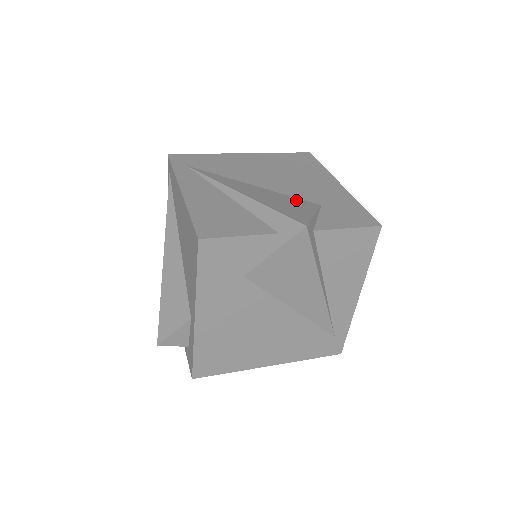
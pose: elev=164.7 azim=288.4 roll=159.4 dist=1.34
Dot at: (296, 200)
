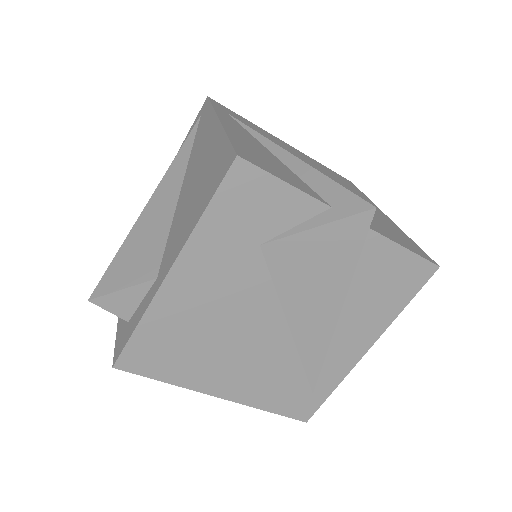
Dot at: occluded
